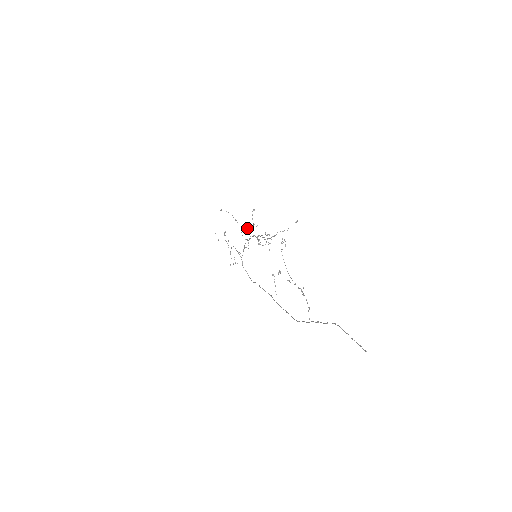
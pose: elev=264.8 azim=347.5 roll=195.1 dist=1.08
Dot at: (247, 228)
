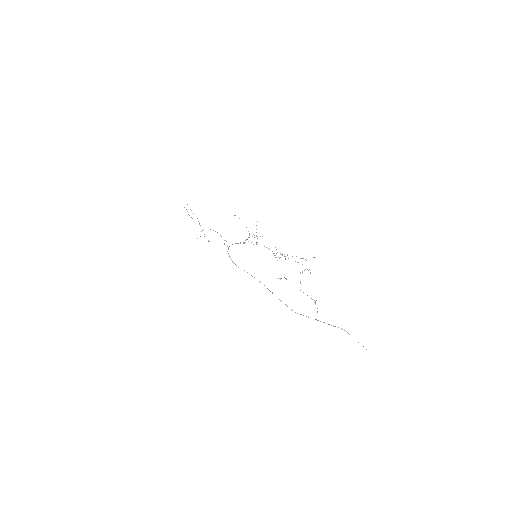
Dot at: occluded
